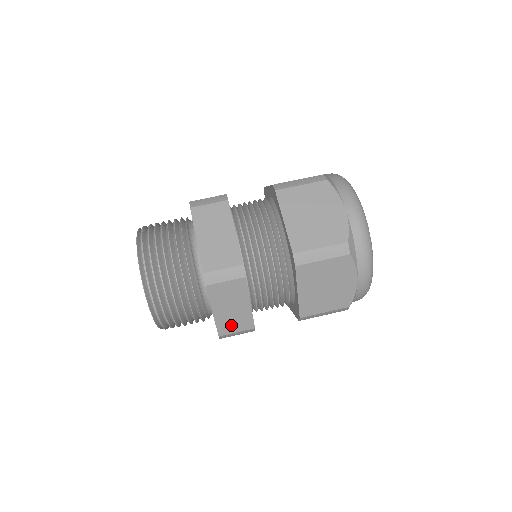
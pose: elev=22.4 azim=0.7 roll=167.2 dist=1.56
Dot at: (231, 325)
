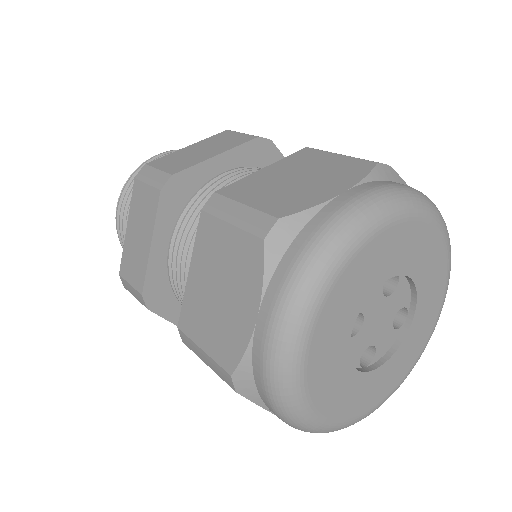
Dot at: occluded
